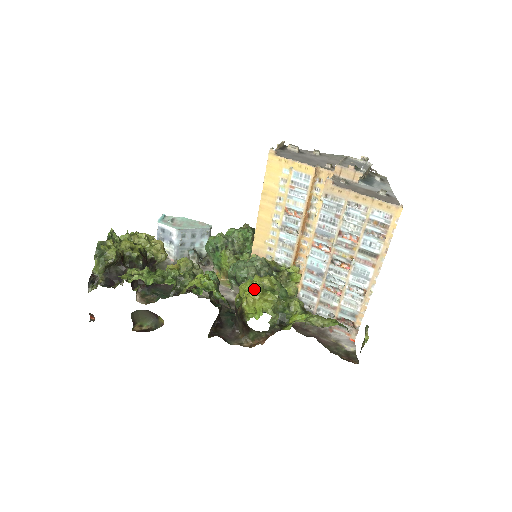
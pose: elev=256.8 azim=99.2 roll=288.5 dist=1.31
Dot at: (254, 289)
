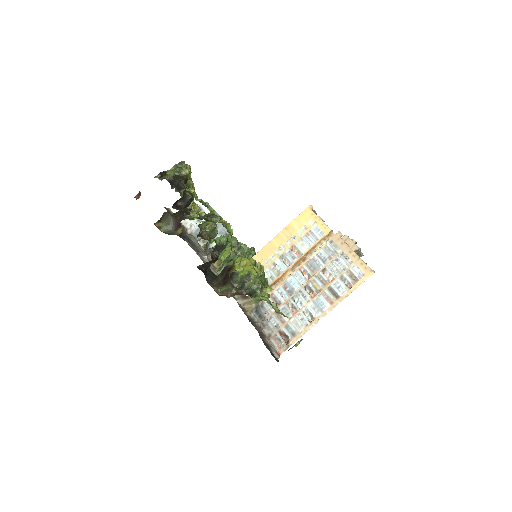
Dot at: (251, 259)
